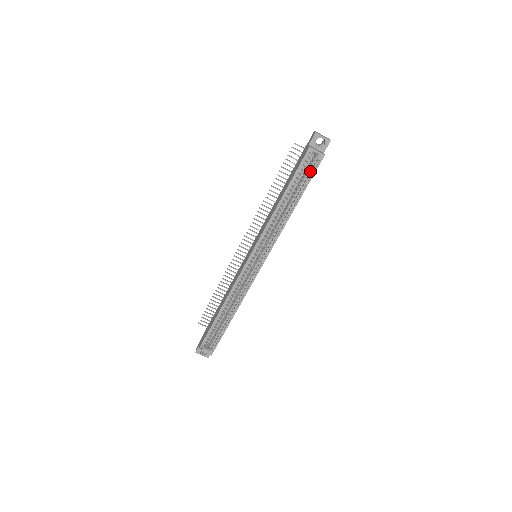
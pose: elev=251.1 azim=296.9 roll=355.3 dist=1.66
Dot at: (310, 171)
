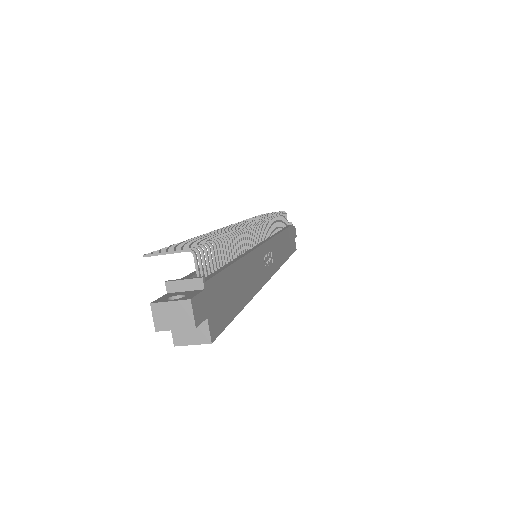
Dot at: occluded
